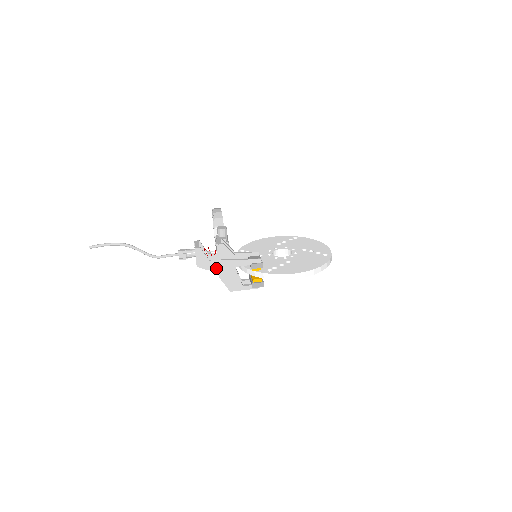
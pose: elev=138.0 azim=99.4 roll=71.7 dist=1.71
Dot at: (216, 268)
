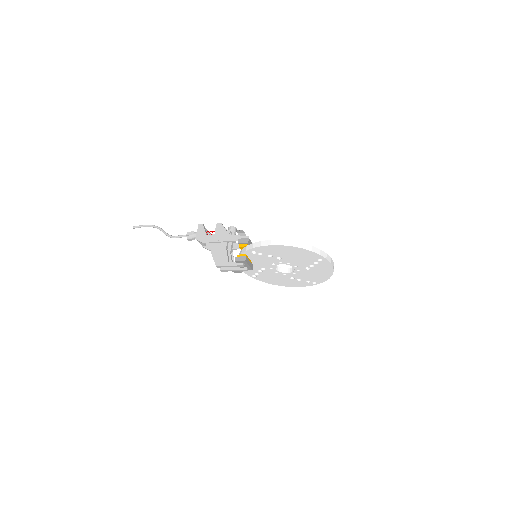
Dot at: (210, 242)
